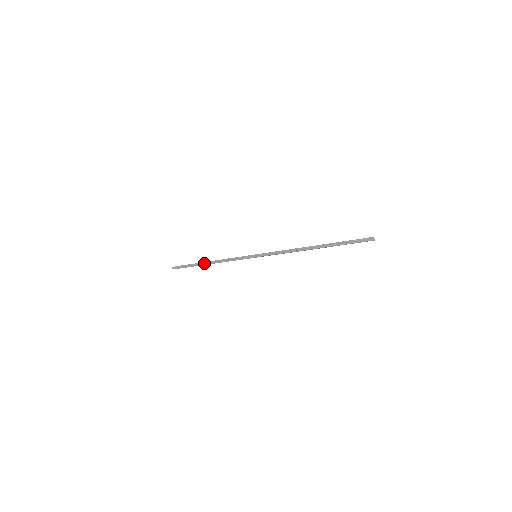
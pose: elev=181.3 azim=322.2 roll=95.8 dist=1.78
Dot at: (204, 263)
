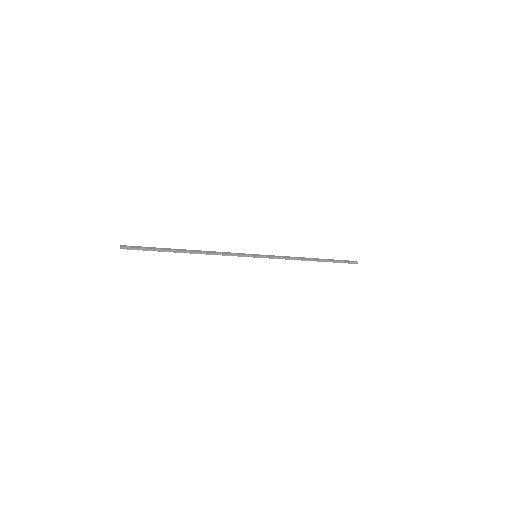
Dot at: (184, 250)
